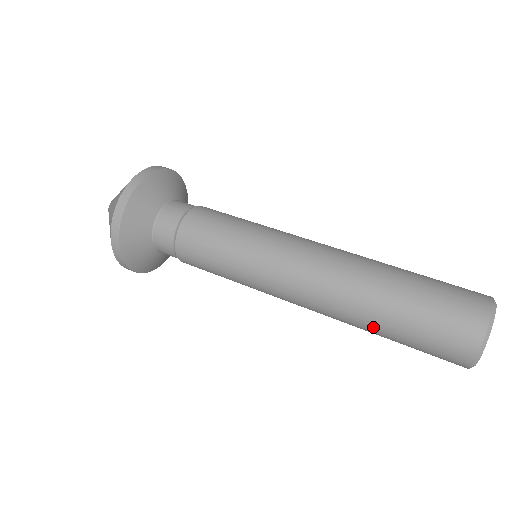
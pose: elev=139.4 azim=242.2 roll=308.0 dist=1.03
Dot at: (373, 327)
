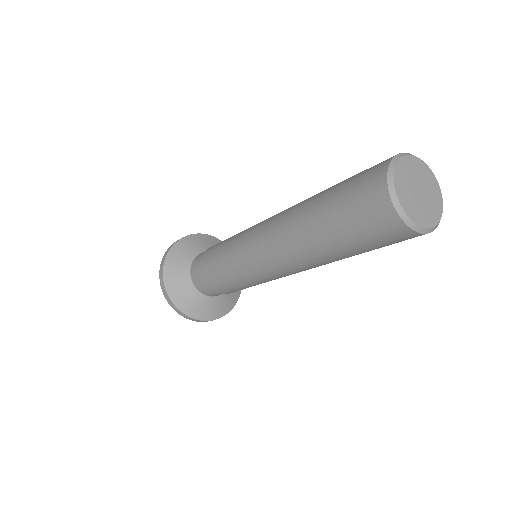
Dot at: (313, 202)
